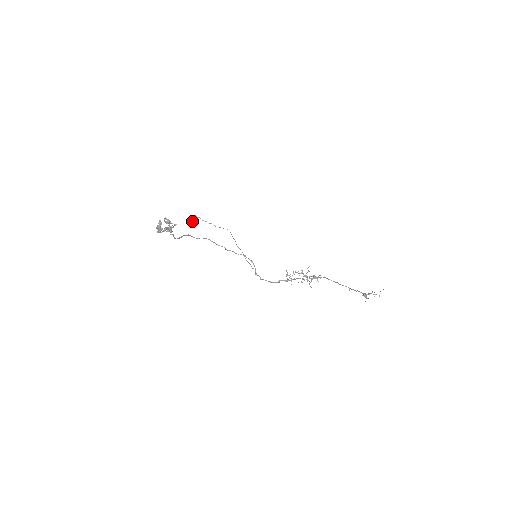
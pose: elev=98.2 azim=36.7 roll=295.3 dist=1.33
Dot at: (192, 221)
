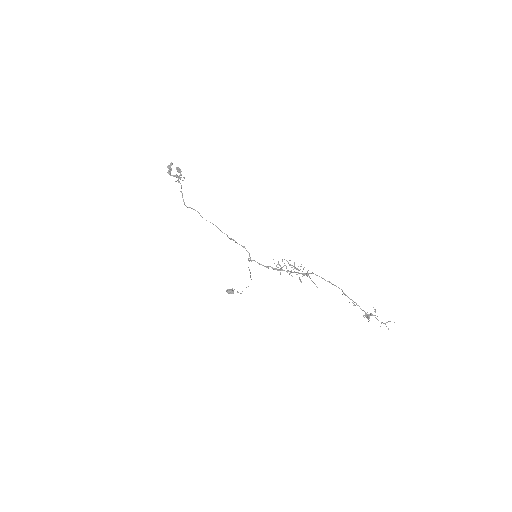
Dot at: (228, 293)
